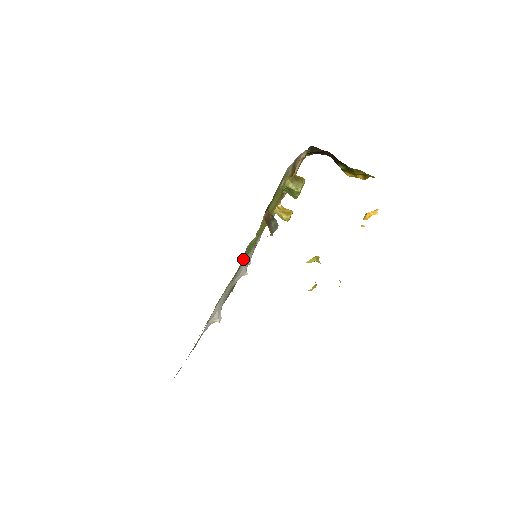
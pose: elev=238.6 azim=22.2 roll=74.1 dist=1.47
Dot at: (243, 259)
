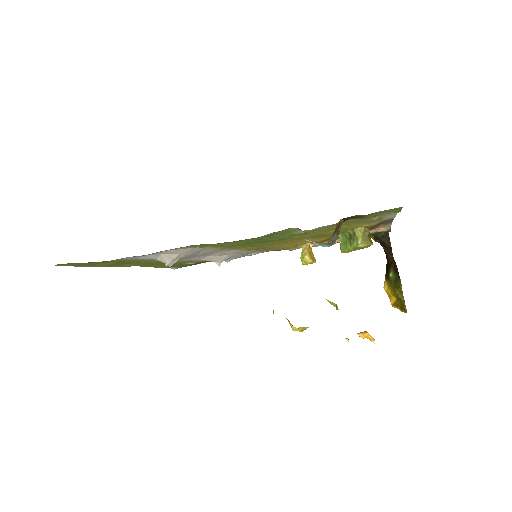
Dot at: (269, 235)
